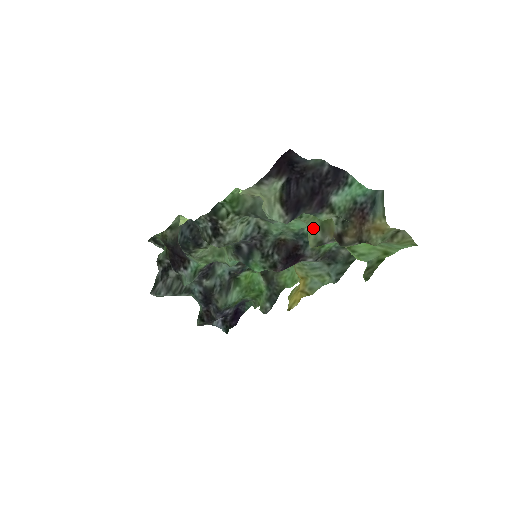
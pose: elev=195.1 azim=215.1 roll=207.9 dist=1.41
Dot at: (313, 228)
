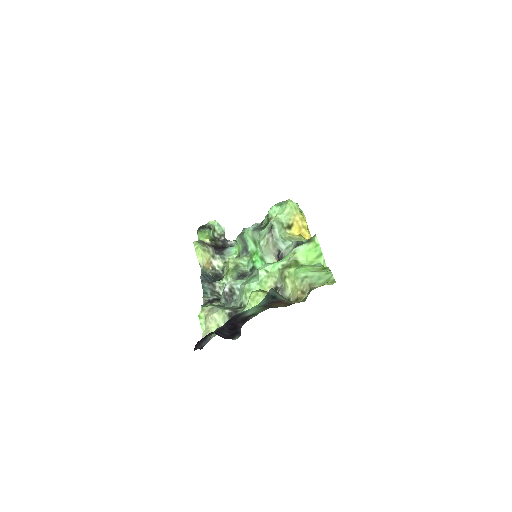
Dot at: occluded
